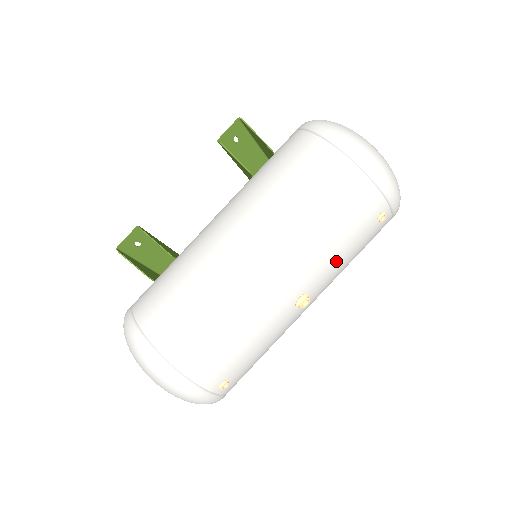
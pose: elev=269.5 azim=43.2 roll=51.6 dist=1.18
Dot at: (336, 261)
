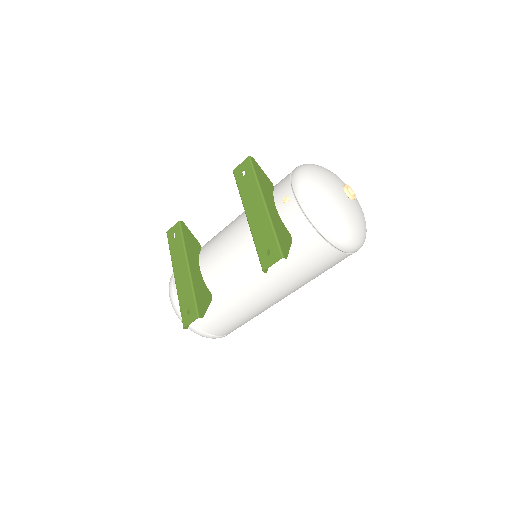
Dot at: occluded
